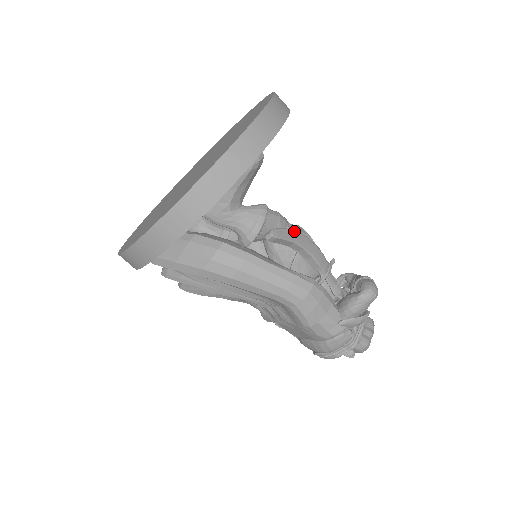
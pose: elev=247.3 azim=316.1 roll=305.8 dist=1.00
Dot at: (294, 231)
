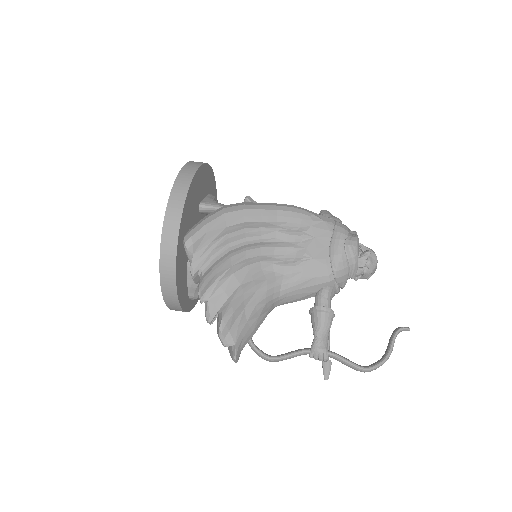
Dot at: occluded
